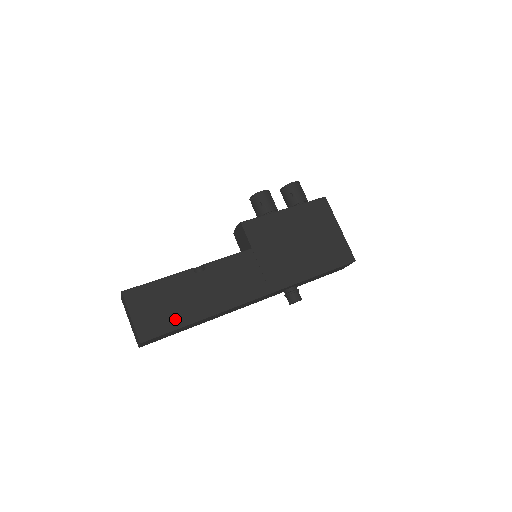
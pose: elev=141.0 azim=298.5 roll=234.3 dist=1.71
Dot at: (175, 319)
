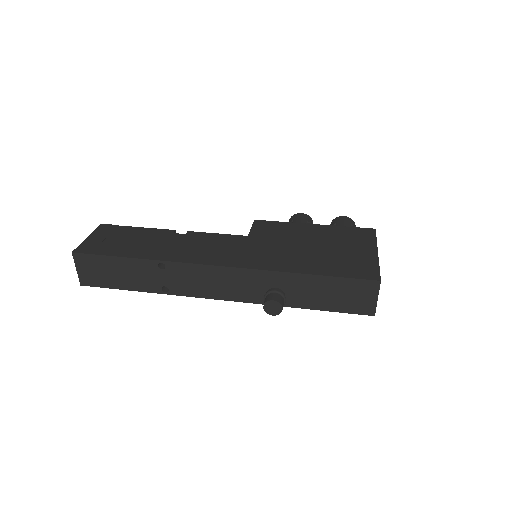
Dot at: (119, 250)
